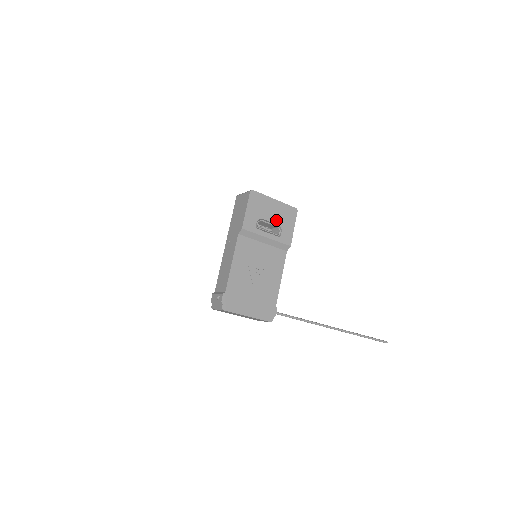
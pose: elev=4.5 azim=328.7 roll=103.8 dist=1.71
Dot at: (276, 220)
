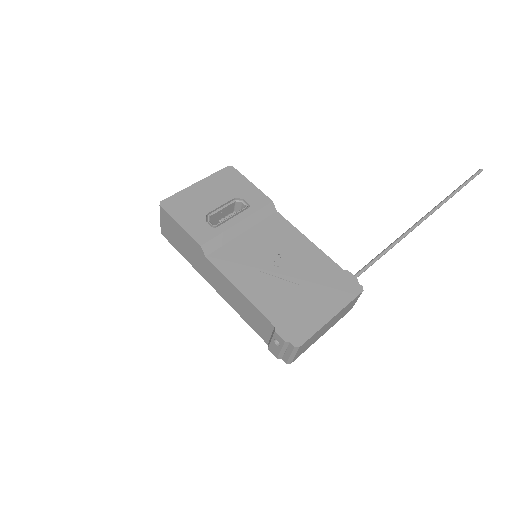
Dot at: (224, 198)
